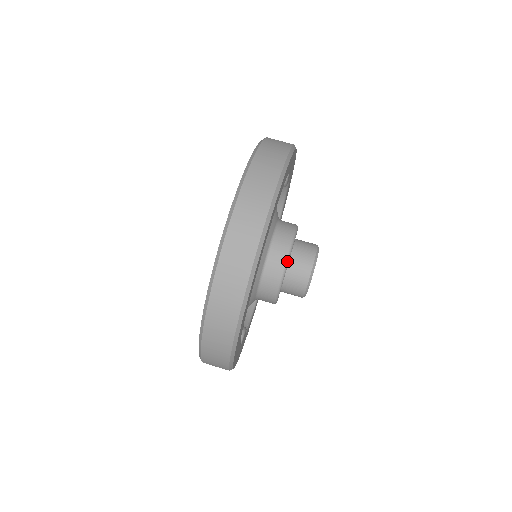
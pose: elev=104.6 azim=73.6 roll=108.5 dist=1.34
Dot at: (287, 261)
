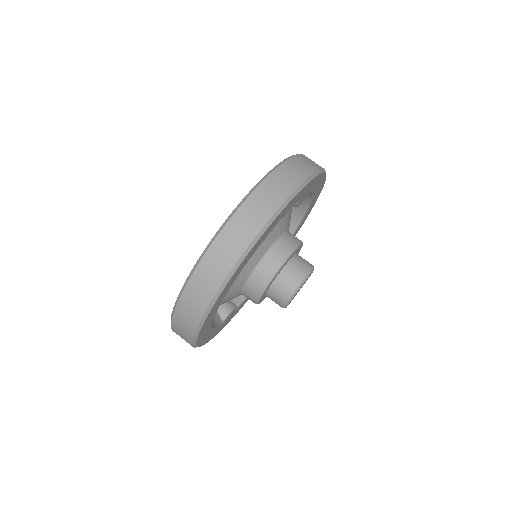
Dot at: (268, 284)
